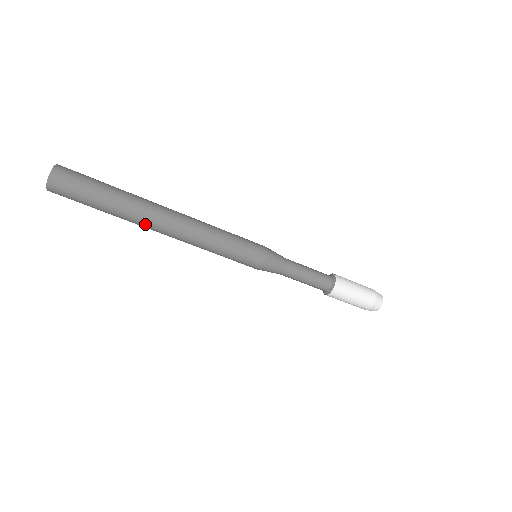
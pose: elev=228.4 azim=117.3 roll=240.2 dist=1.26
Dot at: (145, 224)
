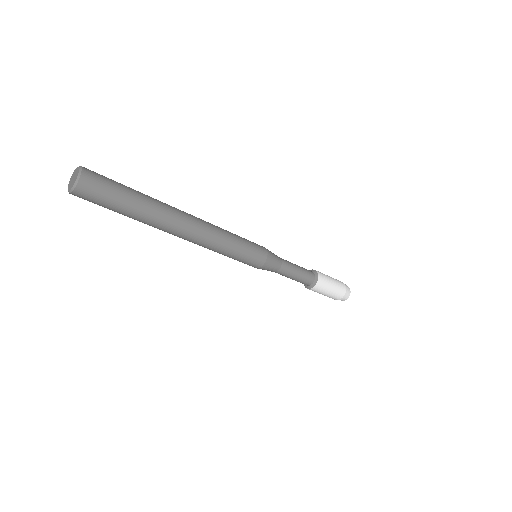
Dot at: (160, 229)
